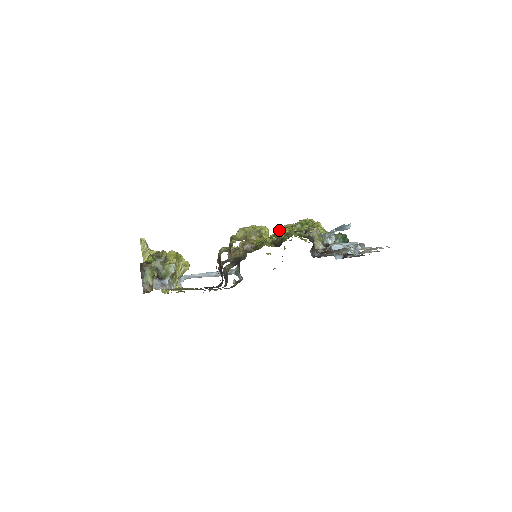
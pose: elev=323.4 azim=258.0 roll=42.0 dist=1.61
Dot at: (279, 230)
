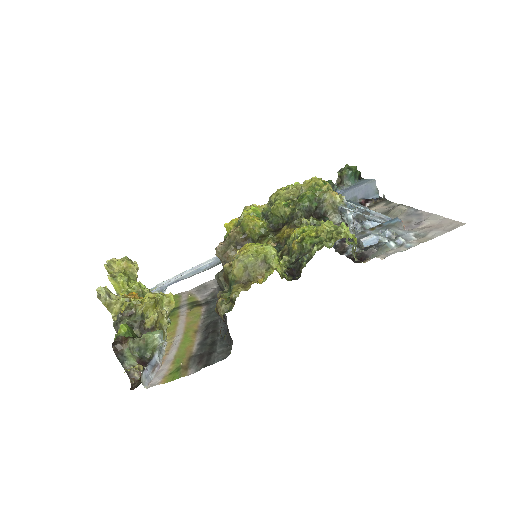
Dot at: (278, 211)
